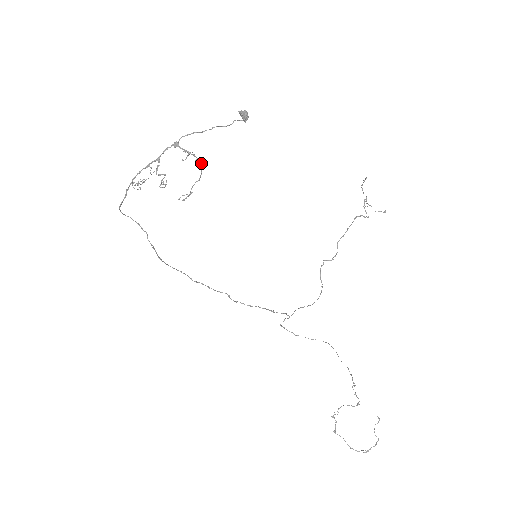
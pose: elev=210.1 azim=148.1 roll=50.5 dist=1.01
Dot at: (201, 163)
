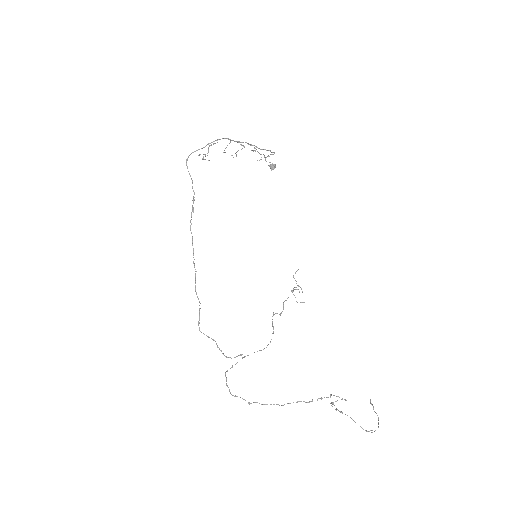
Dot at: (271, 152)
